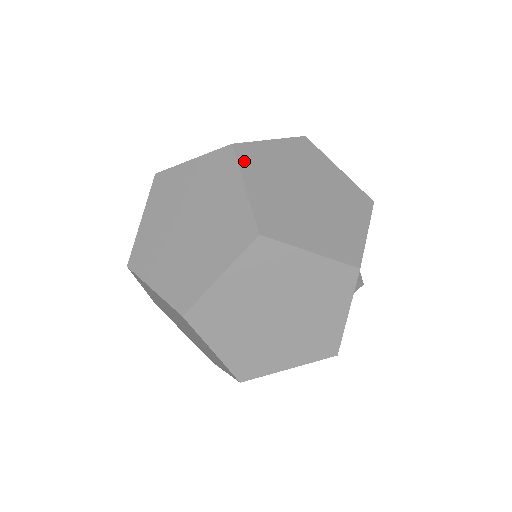
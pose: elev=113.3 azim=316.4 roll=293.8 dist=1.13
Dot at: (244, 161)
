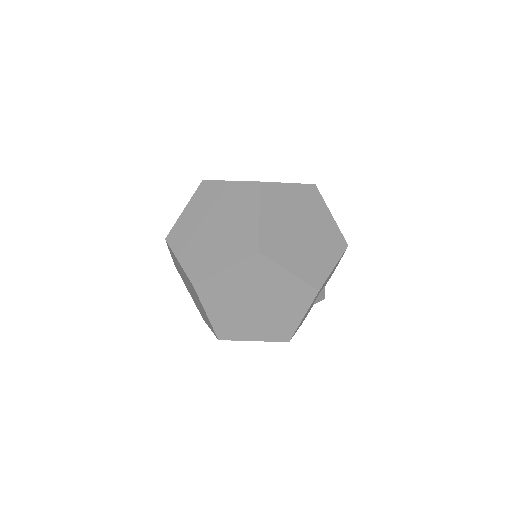
Dot at: (265, 196)
